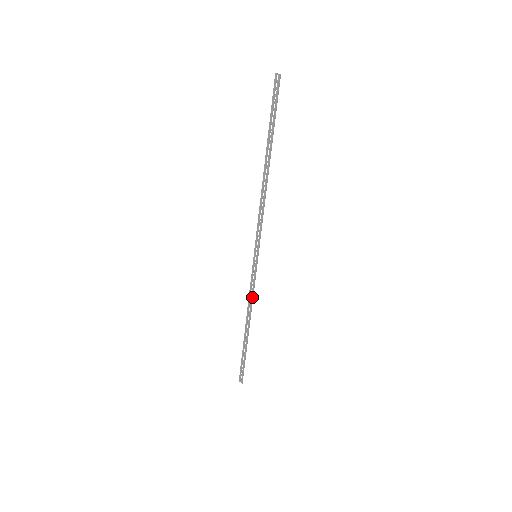
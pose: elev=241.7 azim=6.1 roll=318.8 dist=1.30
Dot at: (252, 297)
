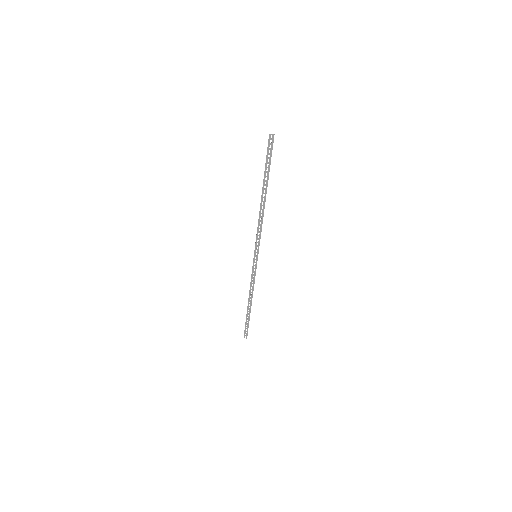
Dot at: (254, 283)
